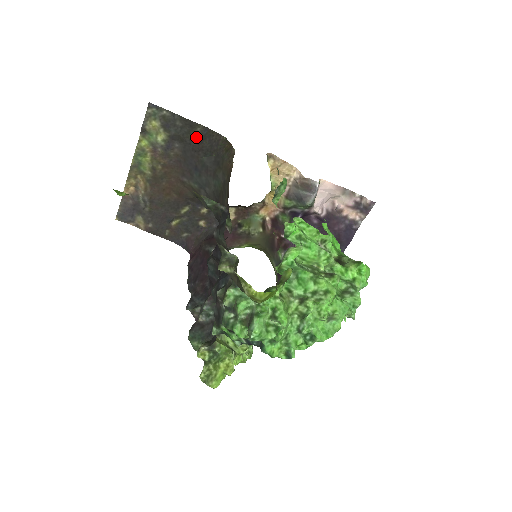
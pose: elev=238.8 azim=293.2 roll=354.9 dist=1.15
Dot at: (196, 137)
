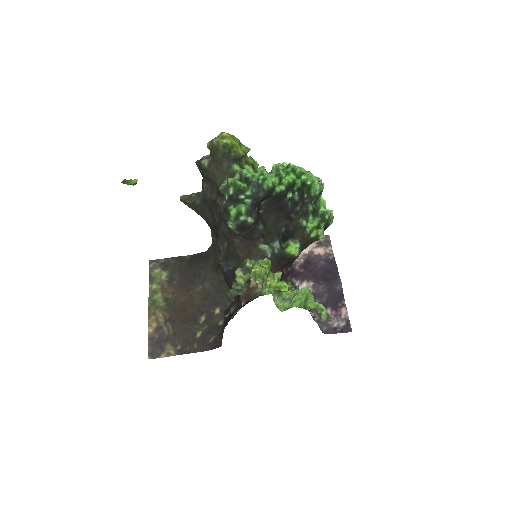
Dot at: (187, 262)
